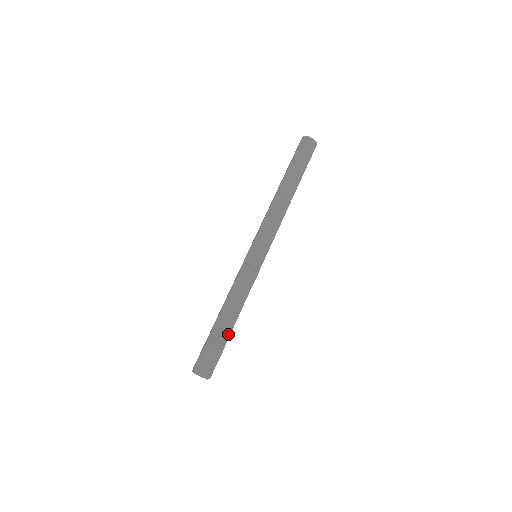
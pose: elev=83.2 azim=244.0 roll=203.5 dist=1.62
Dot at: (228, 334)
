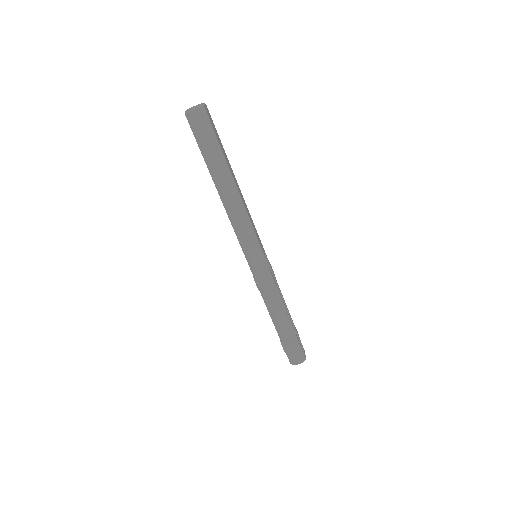
Dot at: (291, 328)
